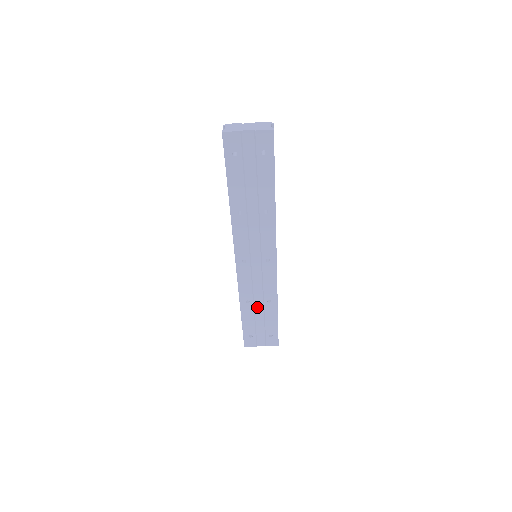
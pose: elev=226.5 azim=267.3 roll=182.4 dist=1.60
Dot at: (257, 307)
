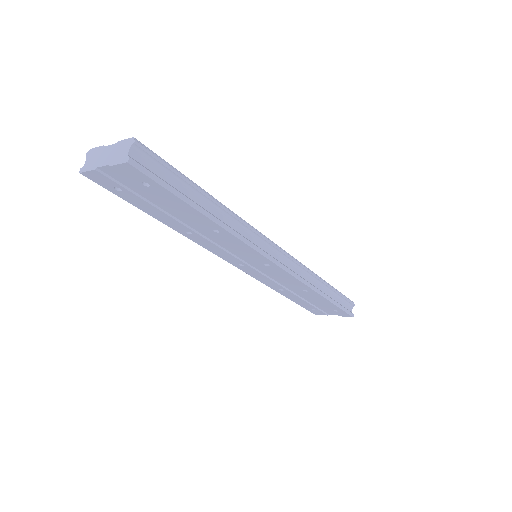
Dot at: (297, 293)
